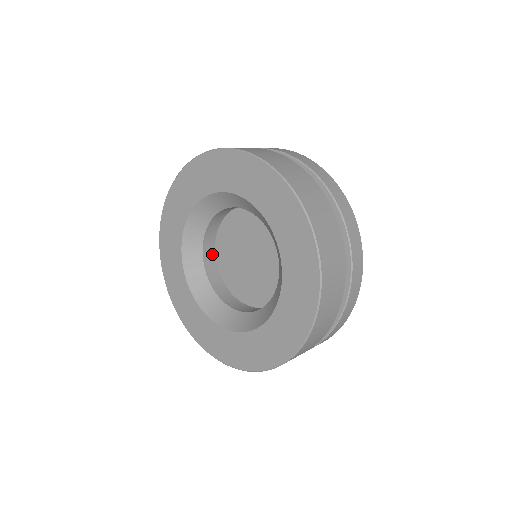
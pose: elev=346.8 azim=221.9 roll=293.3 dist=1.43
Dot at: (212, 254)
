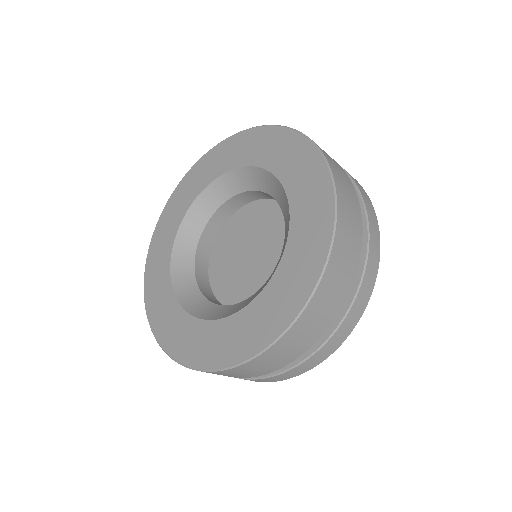
Dot at: occluded
